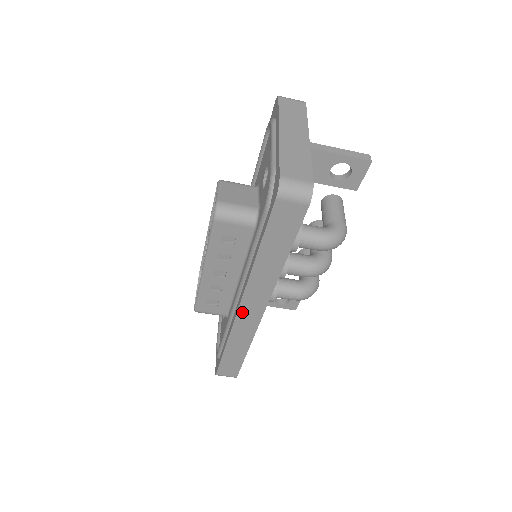
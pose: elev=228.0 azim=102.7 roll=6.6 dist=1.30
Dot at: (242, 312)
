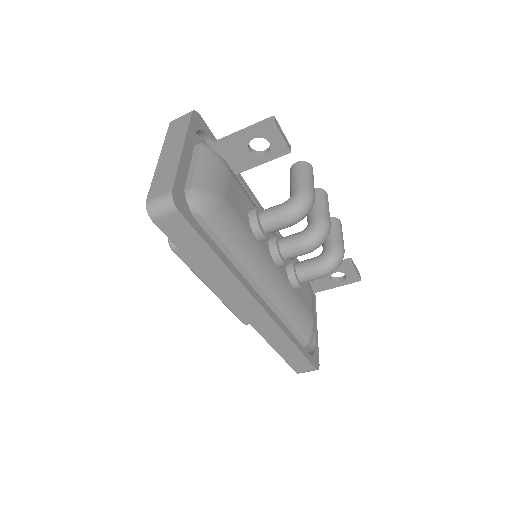
Dot at: (246, 315)
